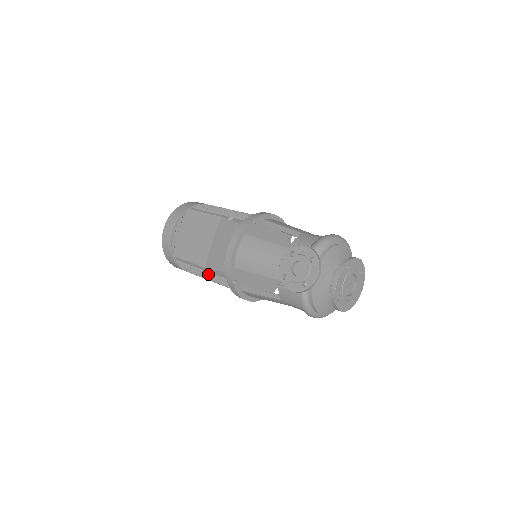
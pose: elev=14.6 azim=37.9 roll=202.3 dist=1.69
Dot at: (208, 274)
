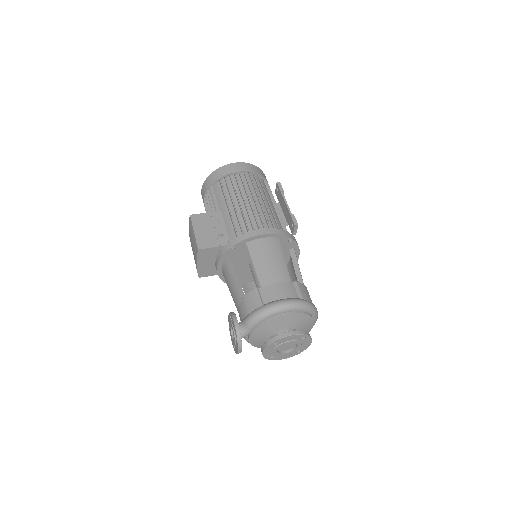
Dot at: occluded
